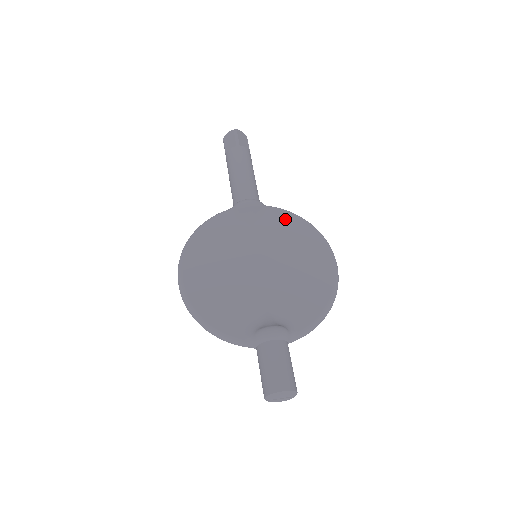
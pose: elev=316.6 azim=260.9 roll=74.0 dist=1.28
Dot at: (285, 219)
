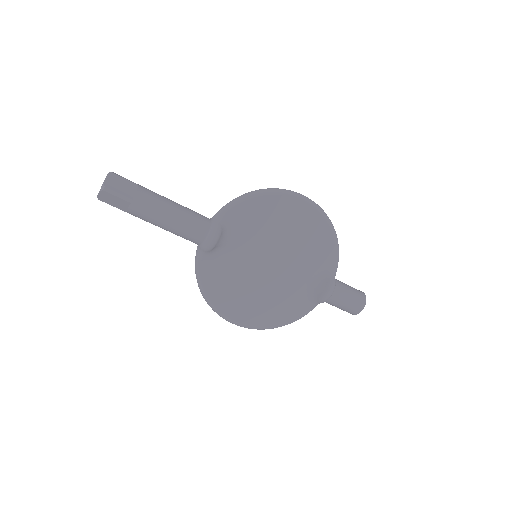
Dot at: (243, 212)
